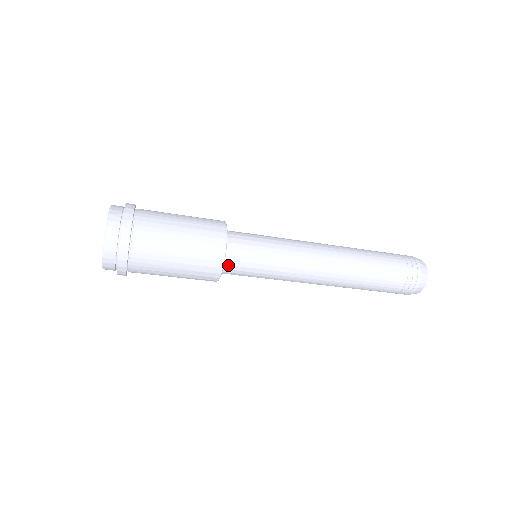
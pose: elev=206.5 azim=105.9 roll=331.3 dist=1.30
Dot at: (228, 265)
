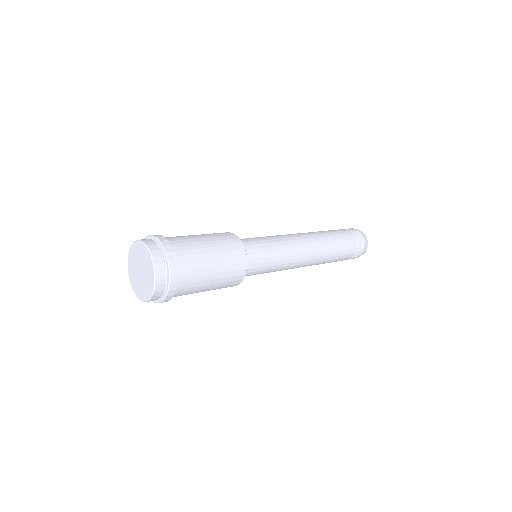
Dot at: occluded
